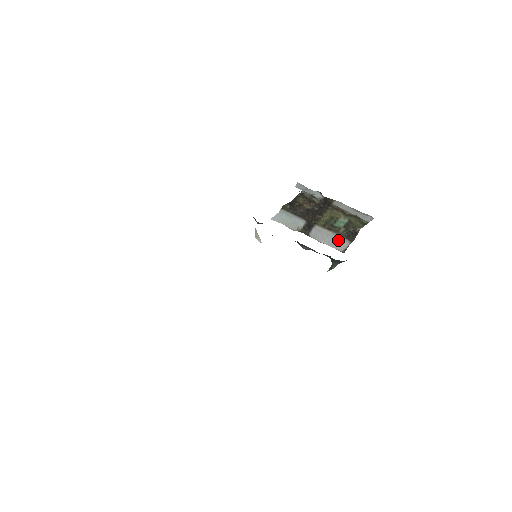
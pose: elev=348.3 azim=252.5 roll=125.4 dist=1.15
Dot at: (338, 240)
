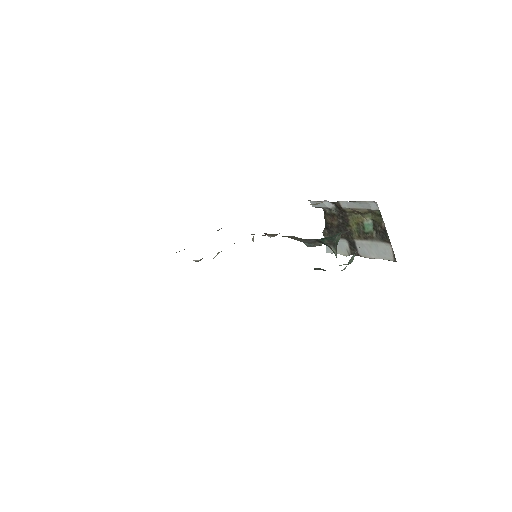
Dot at: (381, 248)
